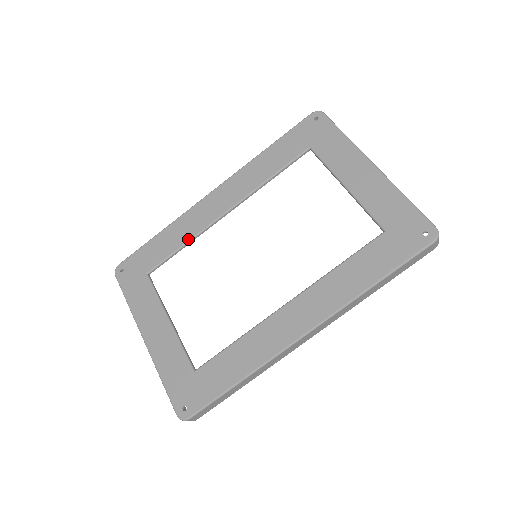
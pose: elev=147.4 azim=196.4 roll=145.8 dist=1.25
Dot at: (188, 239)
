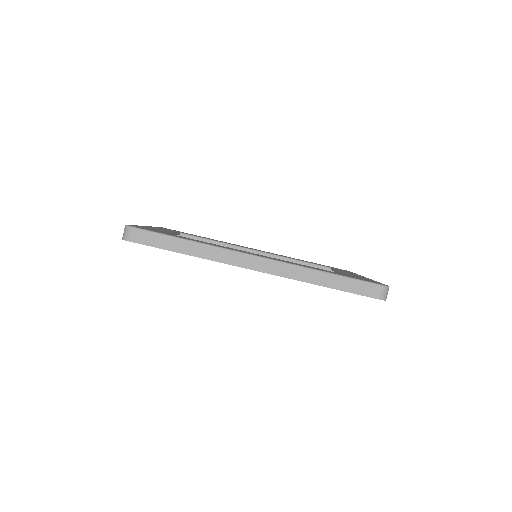
Dot at: (221, 242)
